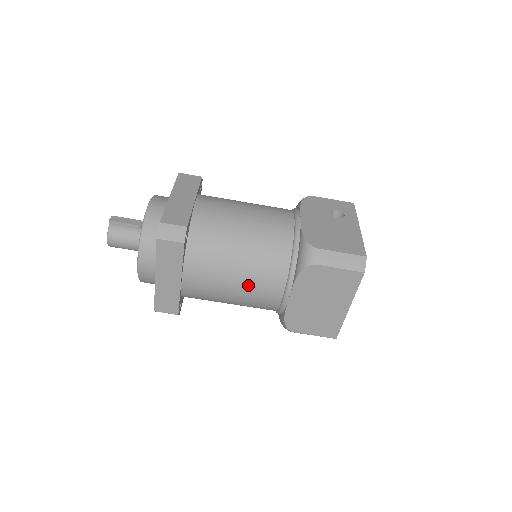
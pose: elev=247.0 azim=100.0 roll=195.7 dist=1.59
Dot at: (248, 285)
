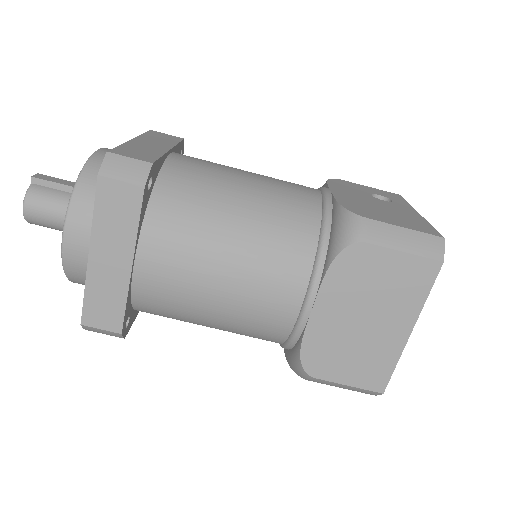
Dot at: (245, 280)
